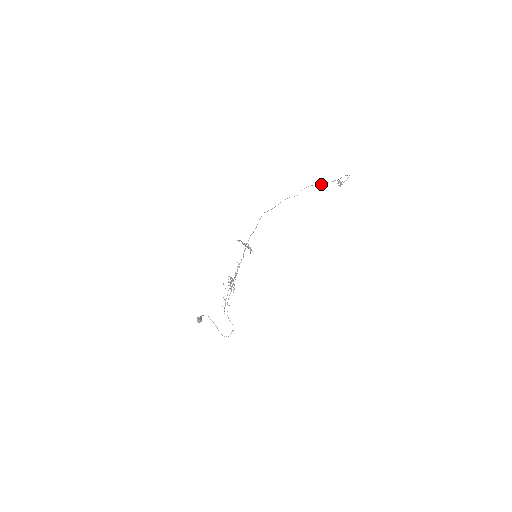
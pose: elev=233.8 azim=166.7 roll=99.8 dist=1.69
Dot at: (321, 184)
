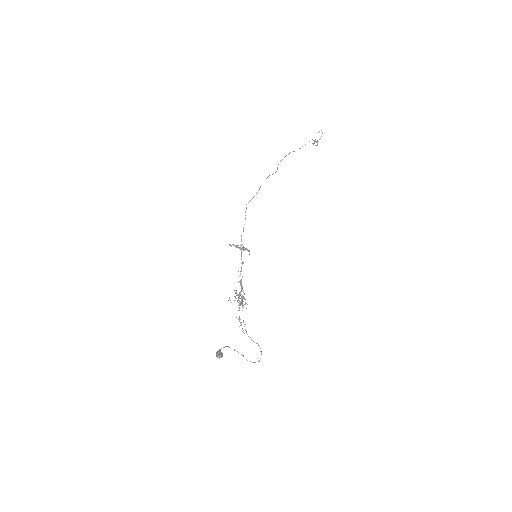
Dot at: occluded
